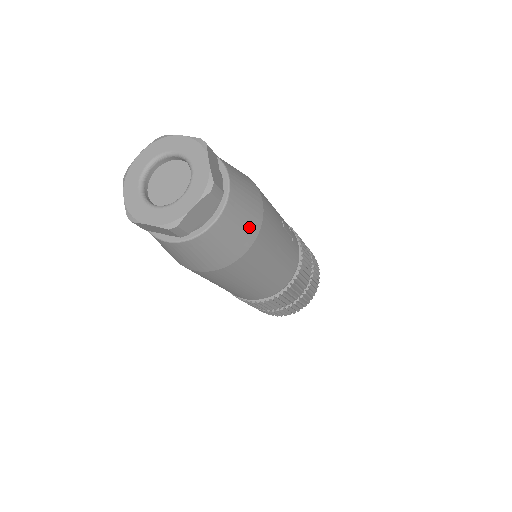
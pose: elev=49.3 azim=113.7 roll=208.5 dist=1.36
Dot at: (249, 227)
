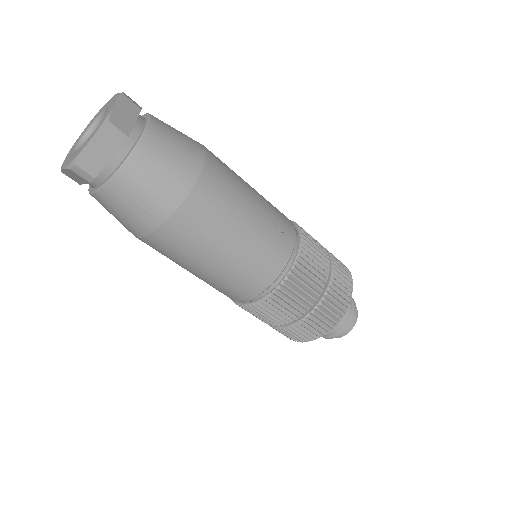
Dot at: (172, 183)
